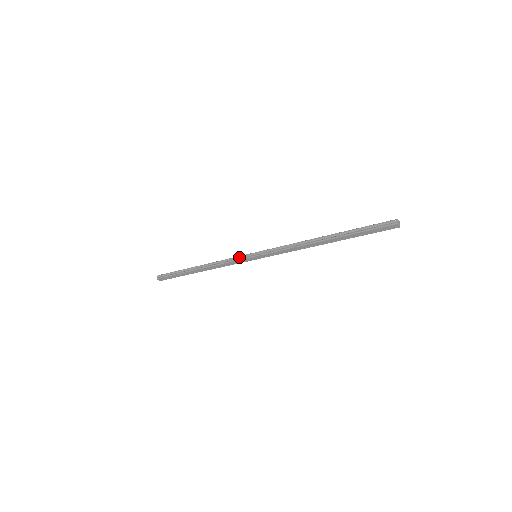
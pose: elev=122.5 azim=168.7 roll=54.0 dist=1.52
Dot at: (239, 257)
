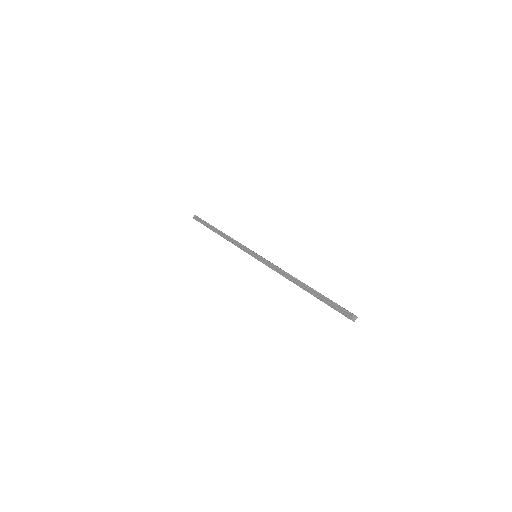
Dot at: (245, 248)
